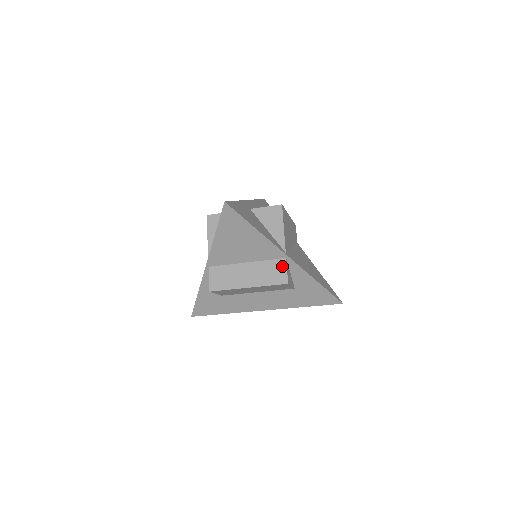
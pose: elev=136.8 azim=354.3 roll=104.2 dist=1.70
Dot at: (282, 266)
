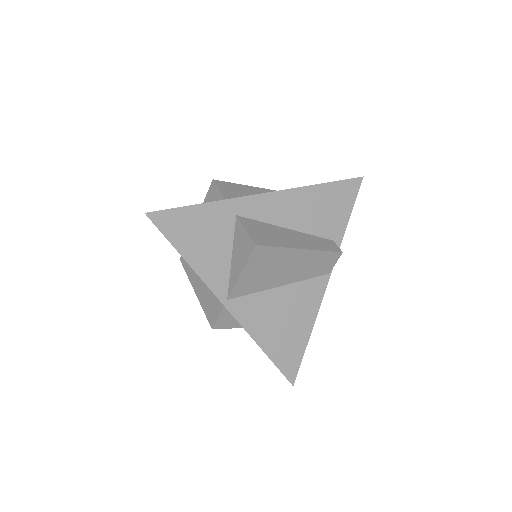
Dot at: (218, 308)
